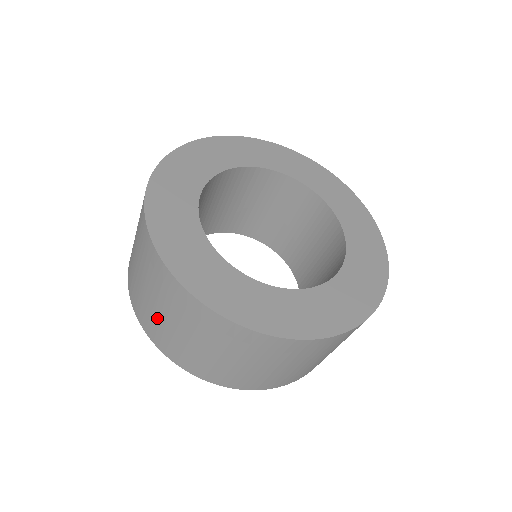
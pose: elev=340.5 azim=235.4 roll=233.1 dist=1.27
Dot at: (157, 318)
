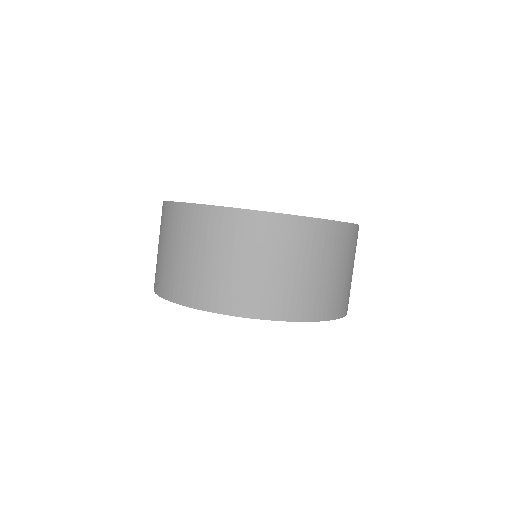
Dot at: (164, 262)
